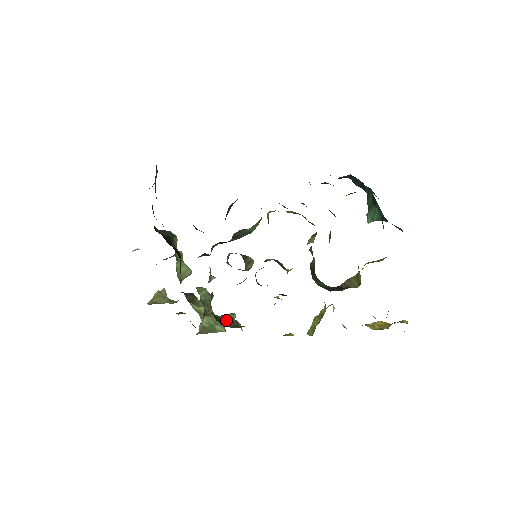
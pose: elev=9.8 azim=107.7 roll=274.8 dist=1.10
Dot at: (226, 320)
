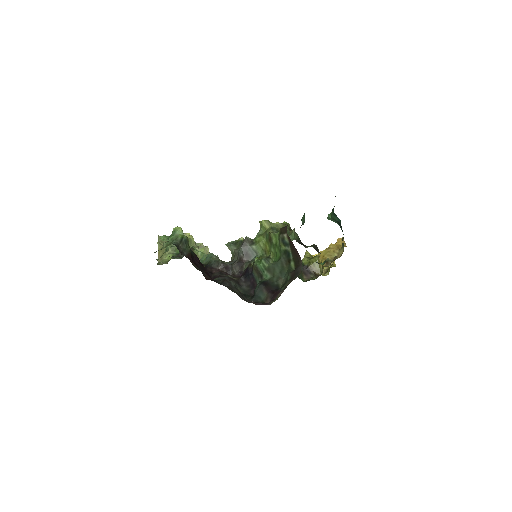
Dot at: occluded
